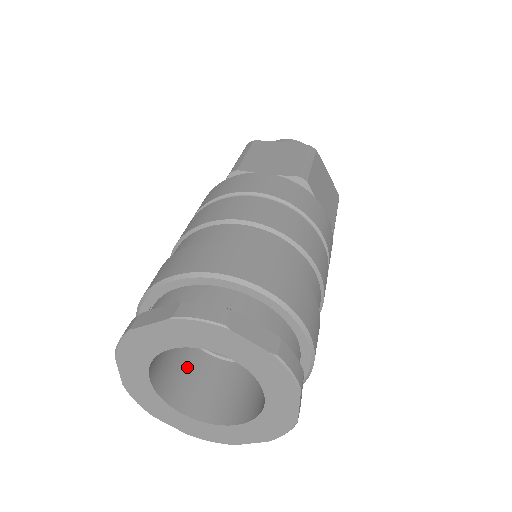
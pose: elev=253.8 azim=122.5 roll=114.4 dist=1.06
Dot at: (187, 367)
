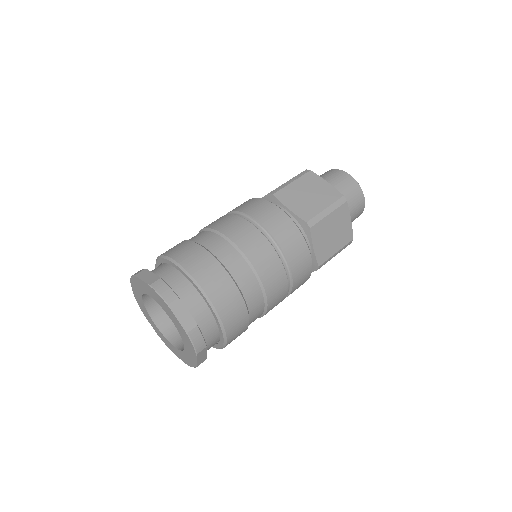
Dot at: occluded
